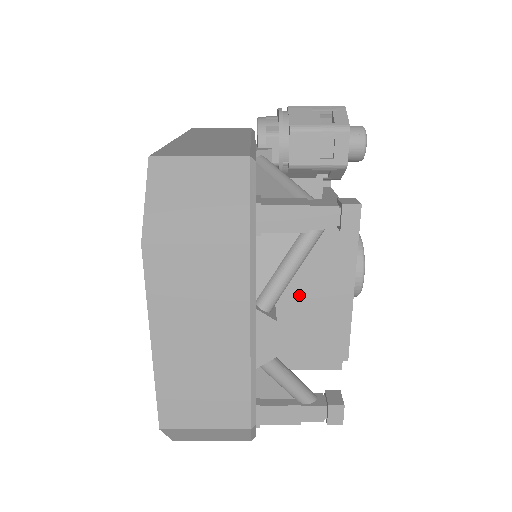
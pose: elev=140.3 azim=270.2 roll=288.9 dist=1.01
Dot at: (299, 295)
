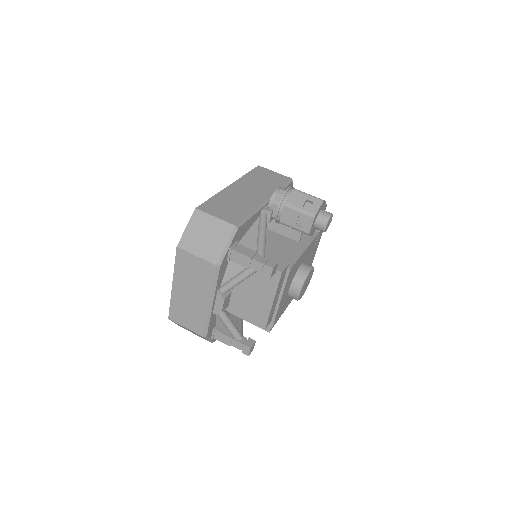
Dot at: (249, 290)
